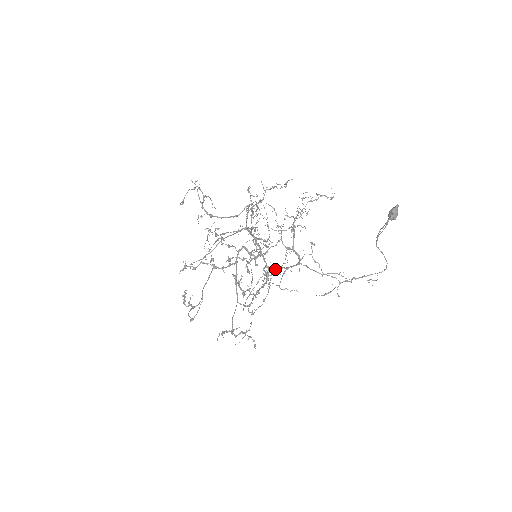
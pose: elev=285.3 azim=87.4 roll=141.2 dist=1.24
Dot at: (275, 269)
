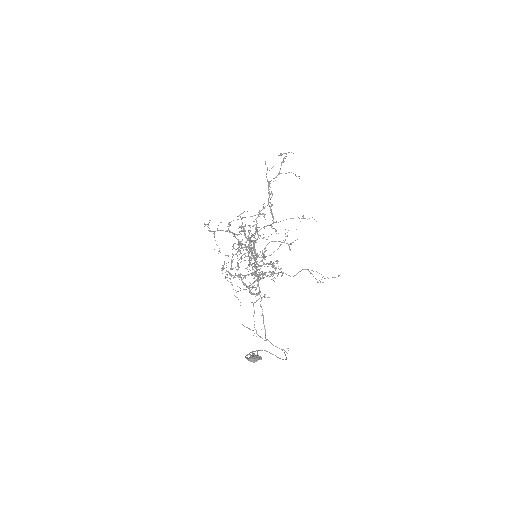
Dot at: occluded
